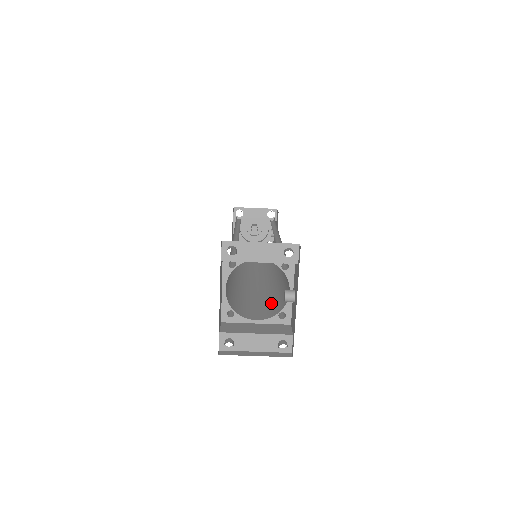
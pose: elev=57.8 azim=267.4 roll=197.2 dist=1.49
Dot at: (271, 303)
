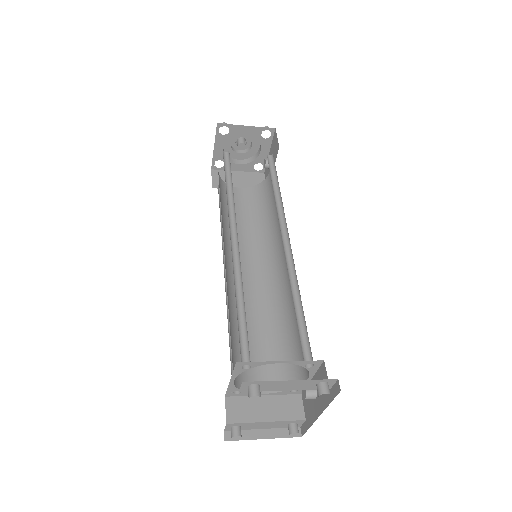
Dot at: (278, 354)
